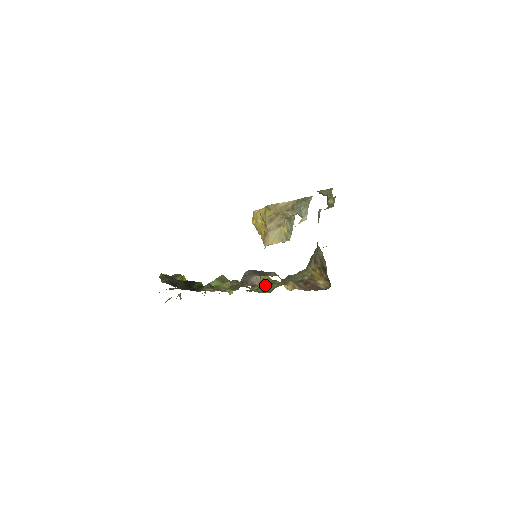
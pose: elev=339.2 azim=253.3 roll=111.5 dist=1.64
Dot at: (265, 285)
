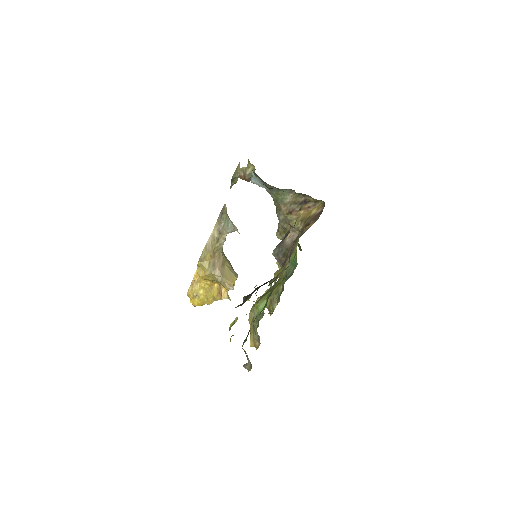
Dot at: (282, 281)
